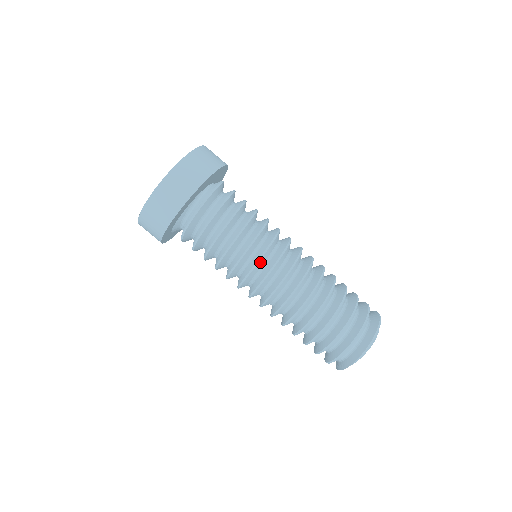
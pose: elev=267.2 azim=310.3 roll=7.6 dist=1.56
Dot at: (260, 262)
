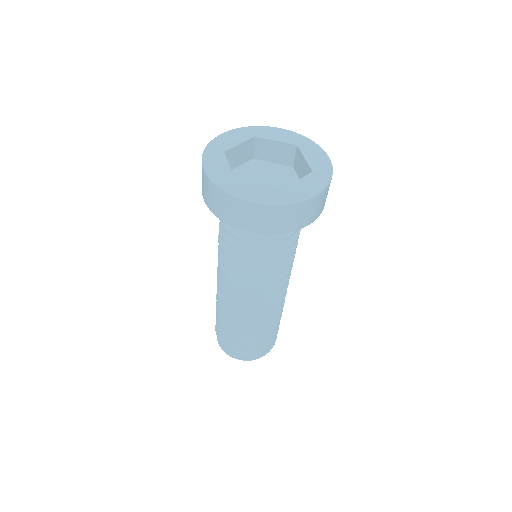
Dot at: (257, 287)
